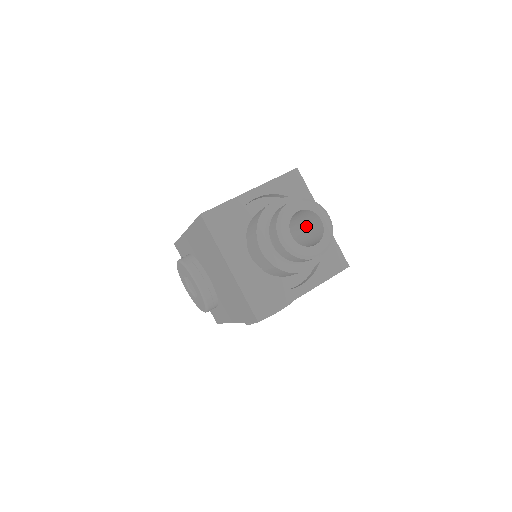
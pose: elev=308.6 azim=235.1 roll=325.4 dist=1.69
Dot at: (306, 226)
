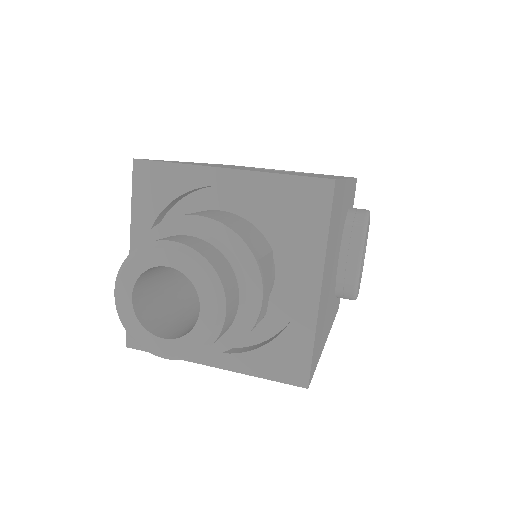
Dot at: occluded
